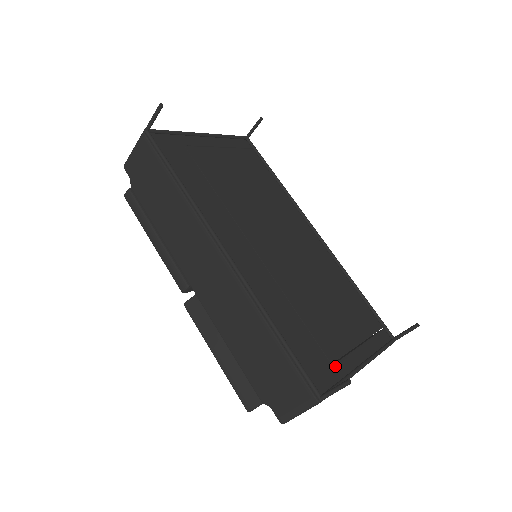
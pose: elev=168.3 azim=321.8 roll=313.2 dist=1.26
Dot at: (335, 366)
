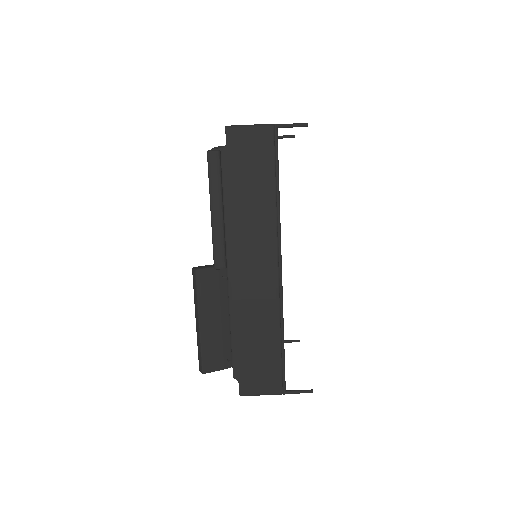
Dot at: occluded
